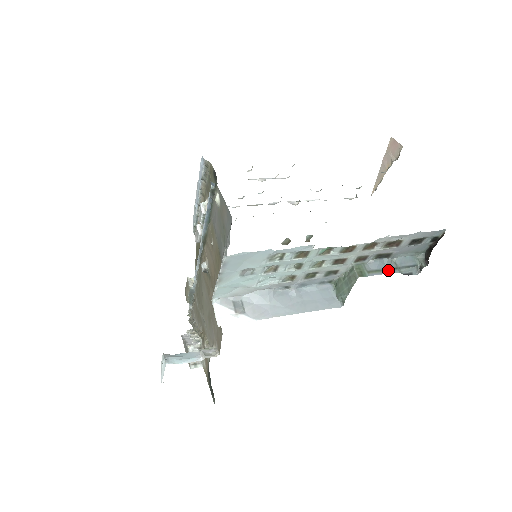
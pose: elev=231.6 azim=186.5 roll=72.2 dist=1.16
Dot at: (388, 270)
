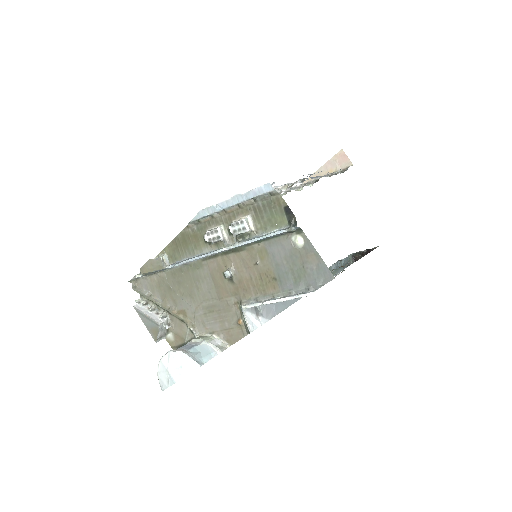
Dot at: (339, 270)
